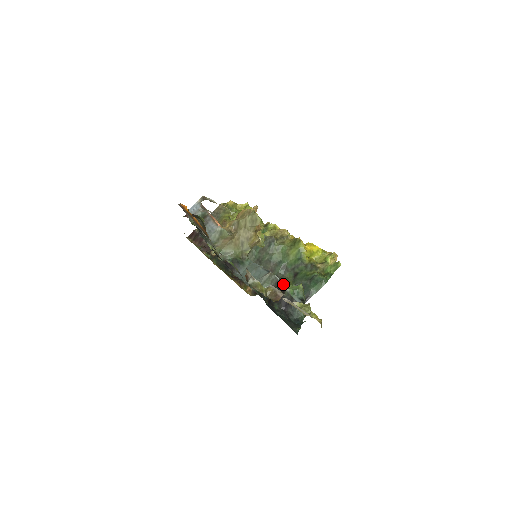
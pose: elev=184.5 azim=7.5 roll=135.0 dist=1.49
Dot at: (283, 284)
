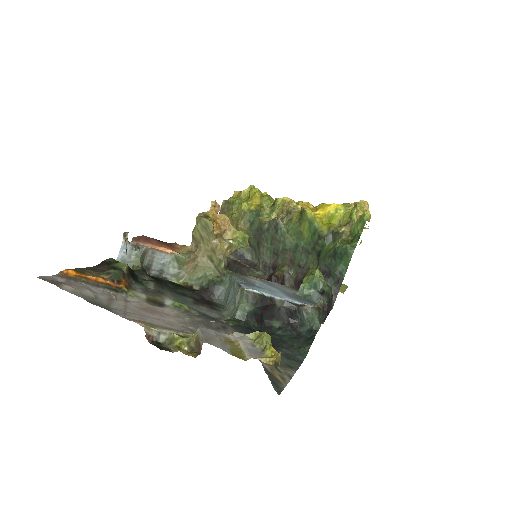
Dot at: occluded
